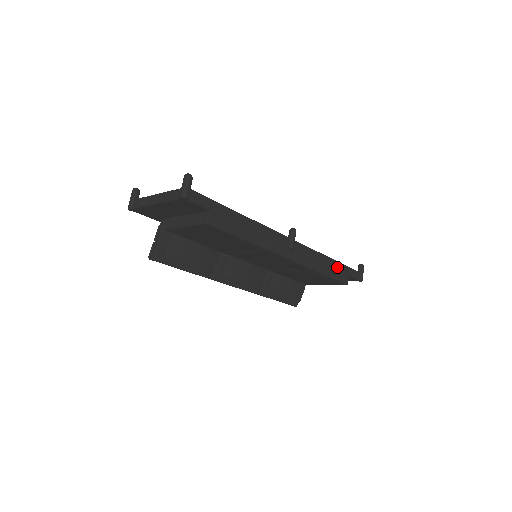
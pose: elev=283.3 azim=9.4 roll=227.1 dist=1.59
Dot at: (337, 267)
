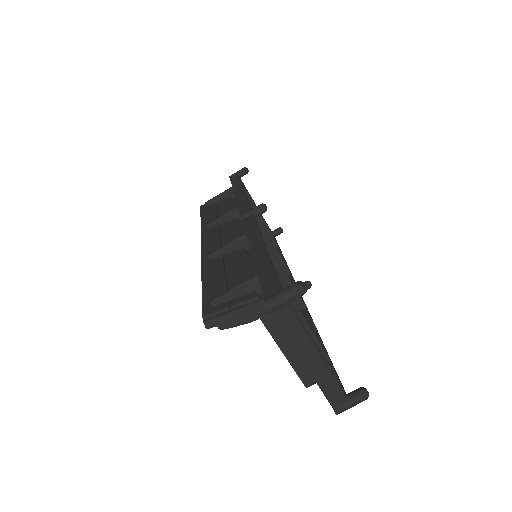
Dot at: occluded
